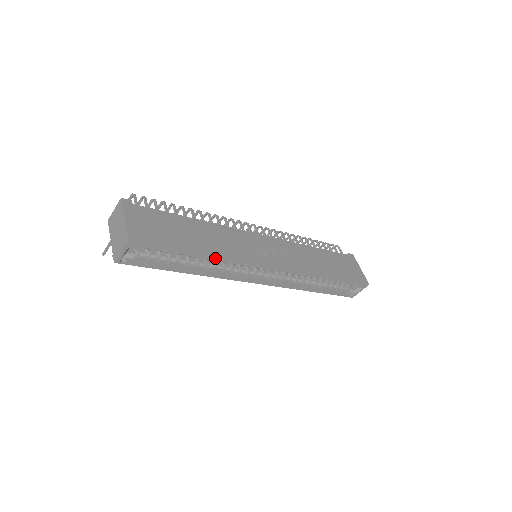
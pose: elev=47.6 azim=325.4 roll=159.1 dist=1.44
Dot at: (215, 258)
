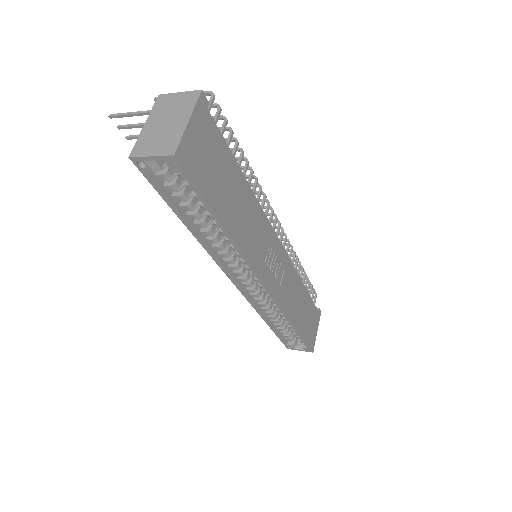
Dot at: (232, 241)
